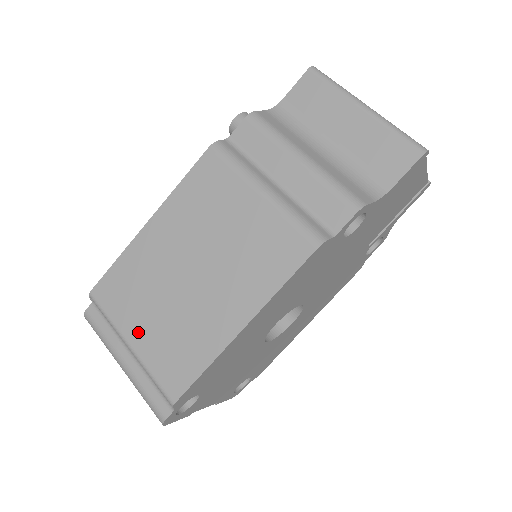
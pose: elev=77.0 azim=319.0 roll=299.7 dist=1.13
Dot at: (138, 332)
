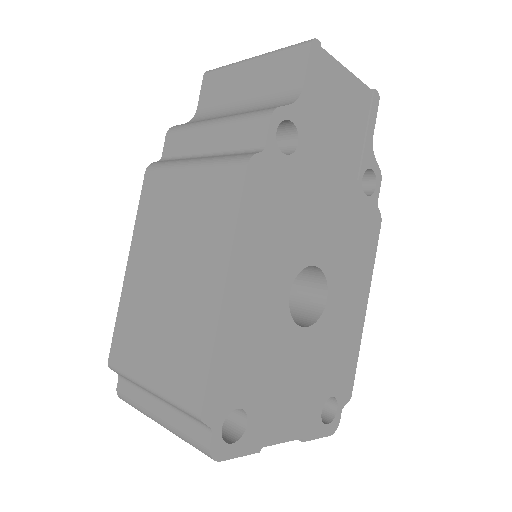
Dot at: (150, 368)
